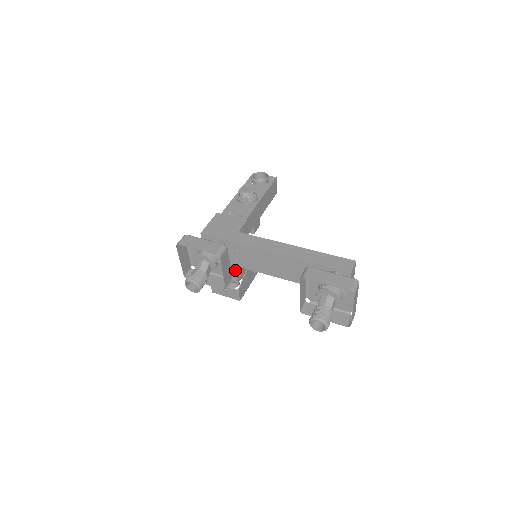
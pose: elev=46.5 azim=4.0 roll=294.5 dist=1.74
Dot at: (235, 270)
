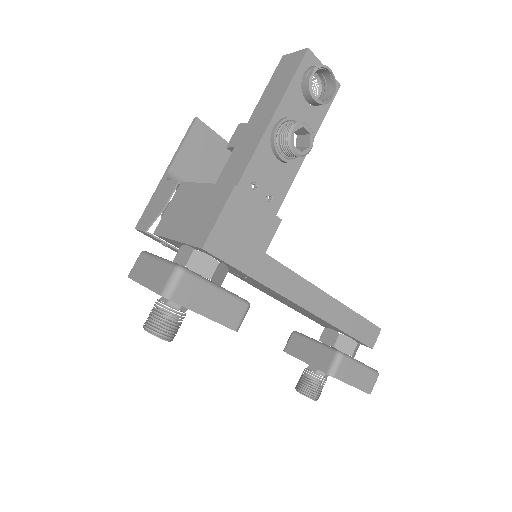
Dot at: occluded
